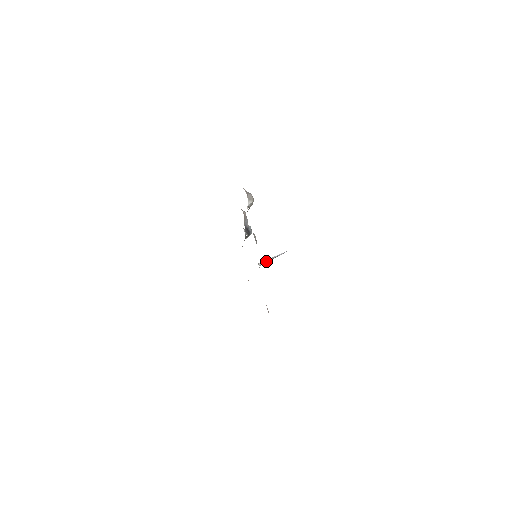
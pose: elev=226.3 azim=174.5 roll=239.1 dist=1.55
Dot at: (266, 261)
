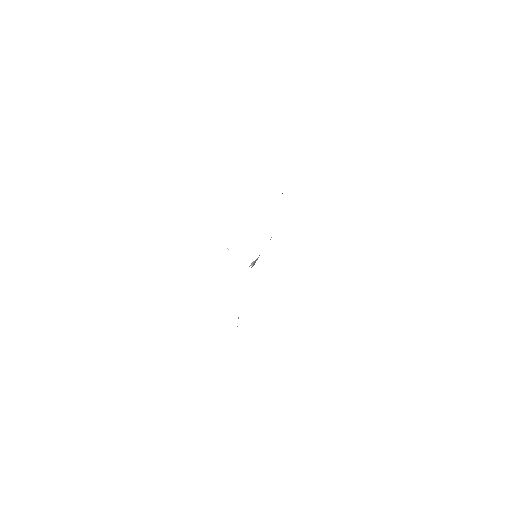
Dot at: (253, 264)
